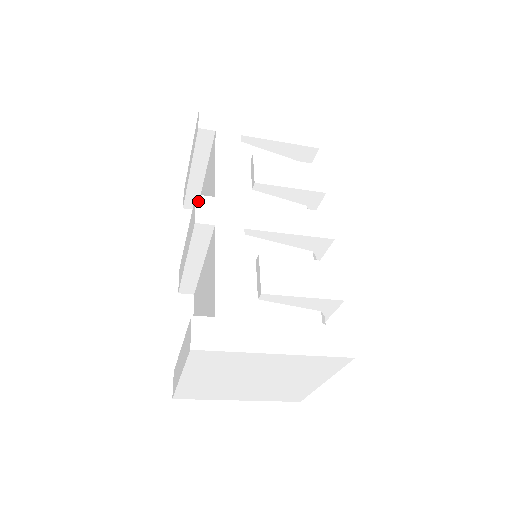
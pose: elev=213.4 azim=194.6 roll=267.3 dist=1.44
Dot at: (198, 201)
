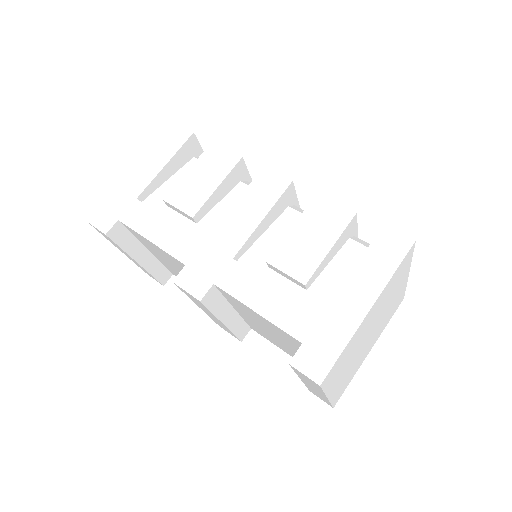
Dot at: (180, 284)
